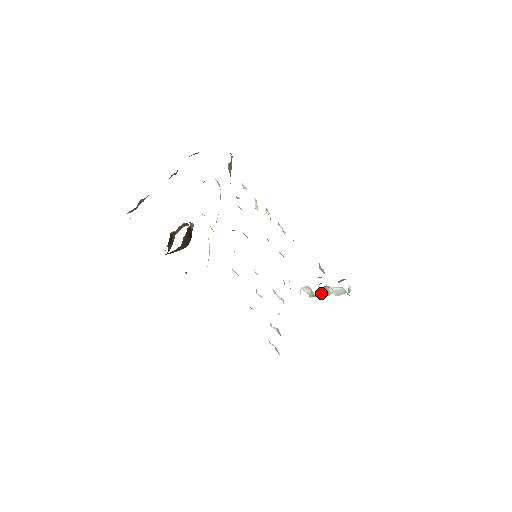
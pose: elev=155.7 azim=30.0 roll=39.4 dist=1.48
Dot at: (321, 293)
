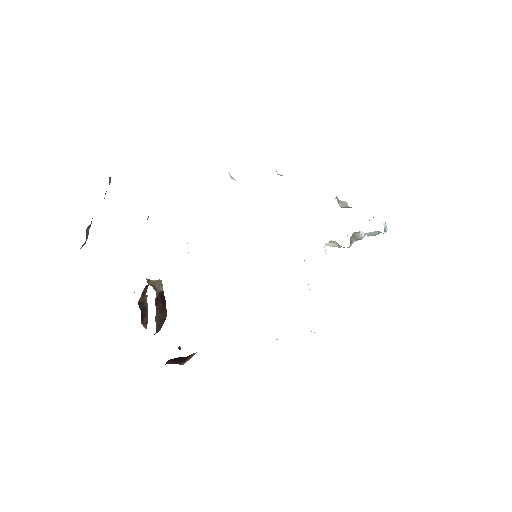
Dot at: (351, 244)
